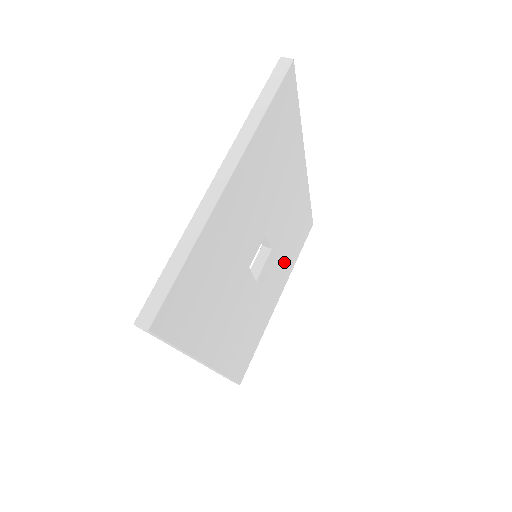
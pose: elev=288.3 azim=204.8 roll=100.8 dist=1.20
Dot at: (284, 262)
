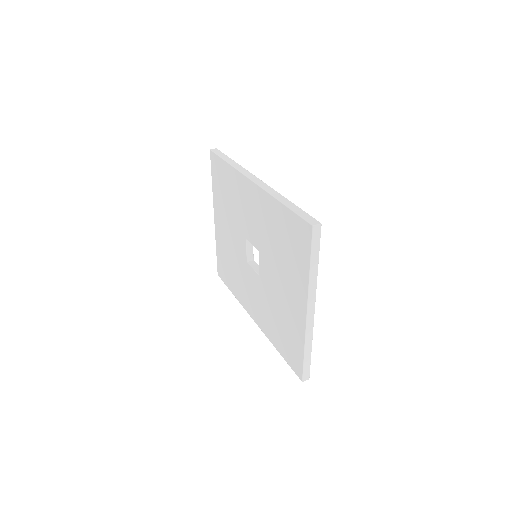
Dot at: occluded
